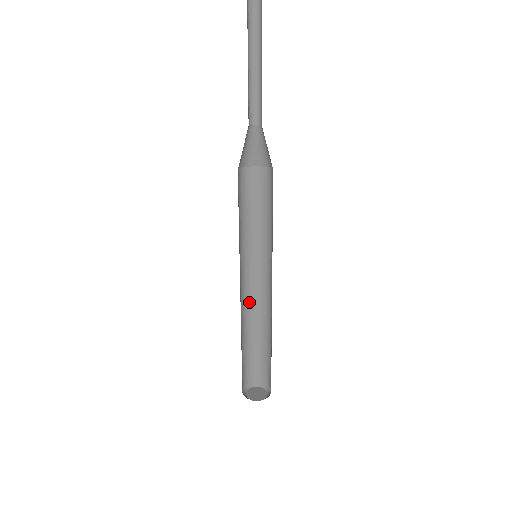
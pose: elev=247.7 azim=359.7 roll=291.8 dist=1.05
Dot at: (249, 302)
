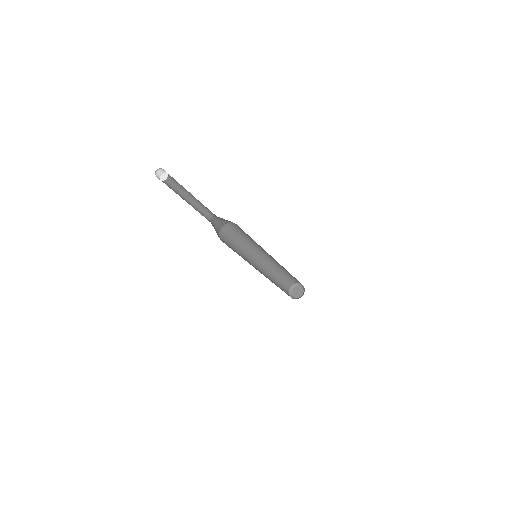
Dot at: (266, 265)
